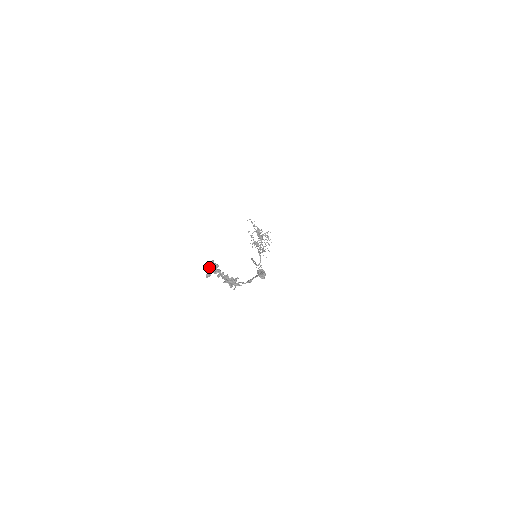
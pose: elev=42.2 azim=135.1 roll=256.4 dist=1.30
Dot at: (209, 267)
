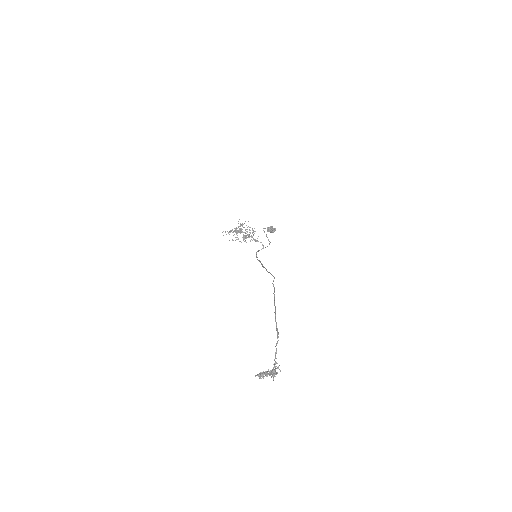
Dot at: occluded
